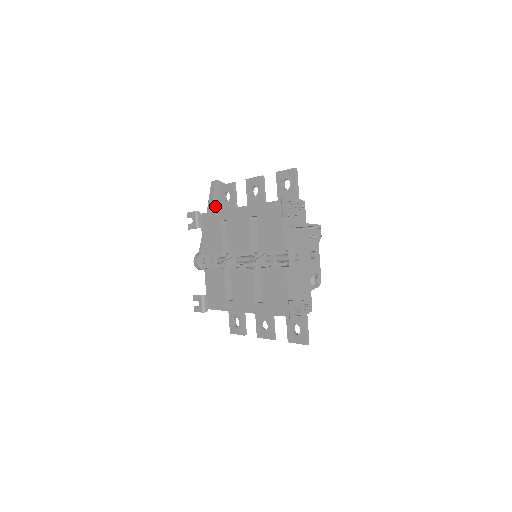
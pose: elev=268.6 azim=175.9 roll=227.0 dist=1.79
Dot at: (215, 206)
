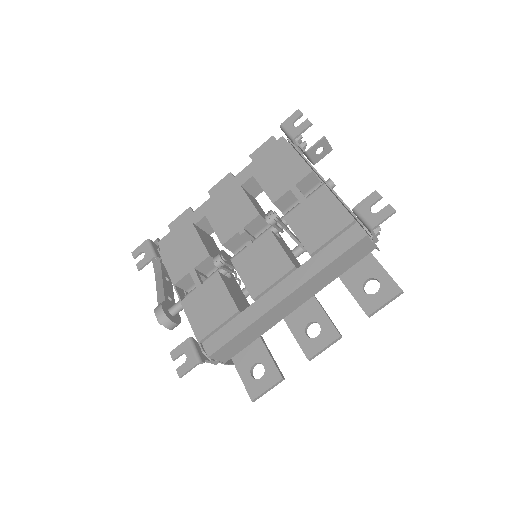
Dot at: occluded
